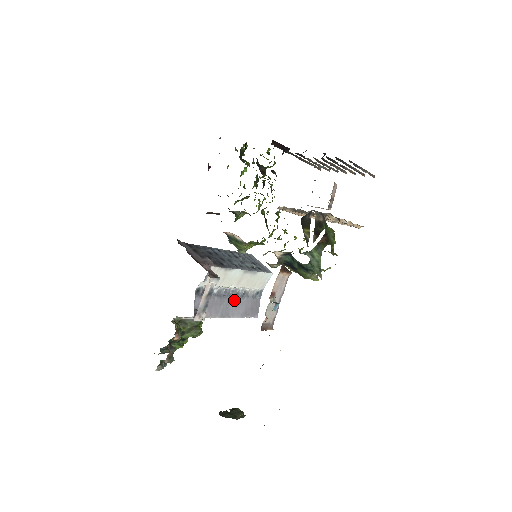
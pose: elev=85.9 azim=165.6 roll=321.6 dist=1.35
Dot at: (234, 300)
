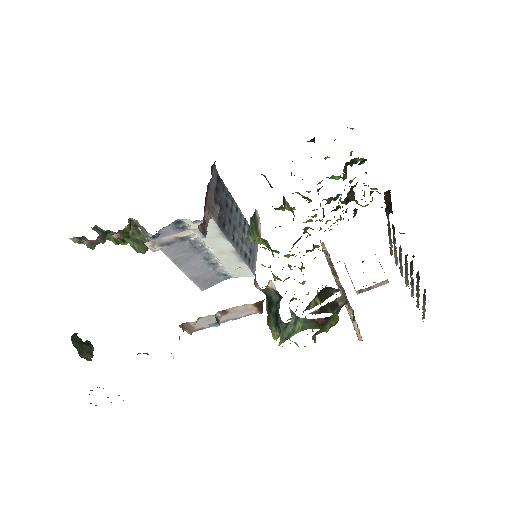
Dot at: (200, 260)
